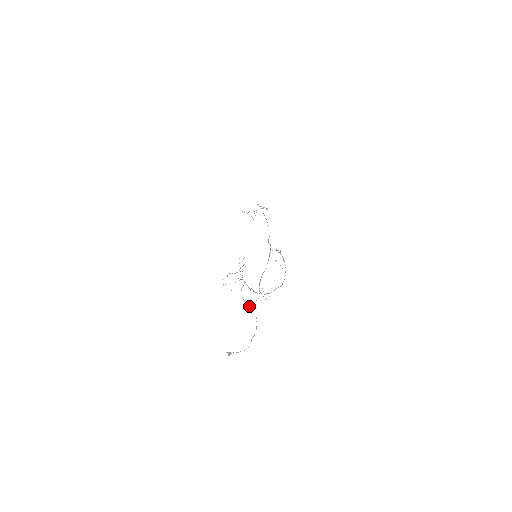
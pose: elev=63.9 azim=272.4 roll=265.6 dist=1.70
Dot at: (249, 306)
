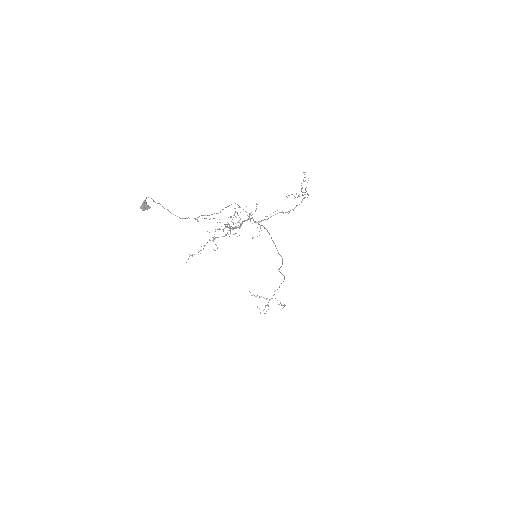
Dot at: (217, 248)
